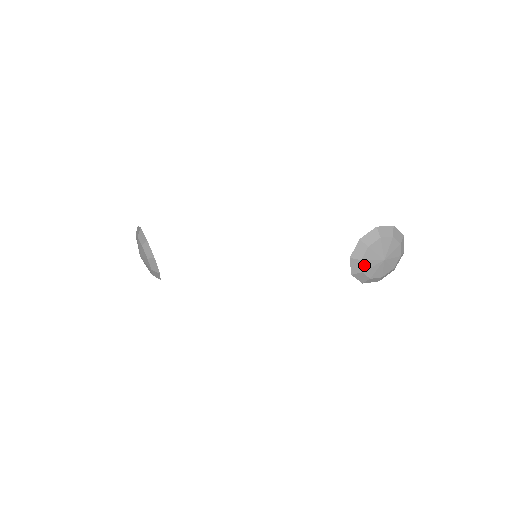
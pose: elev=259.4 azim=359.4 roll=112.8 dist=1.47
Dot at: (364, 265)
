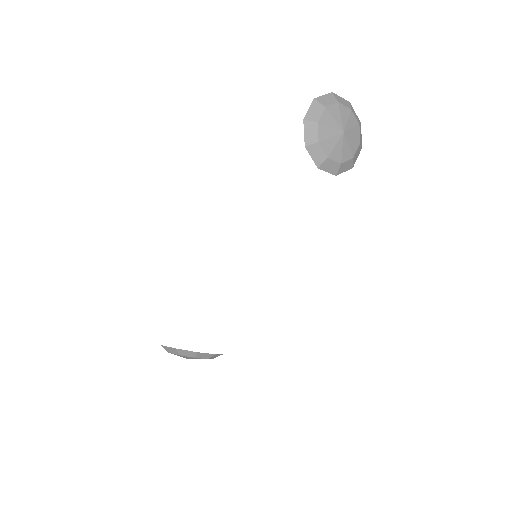
Dot at: (335, 157)
